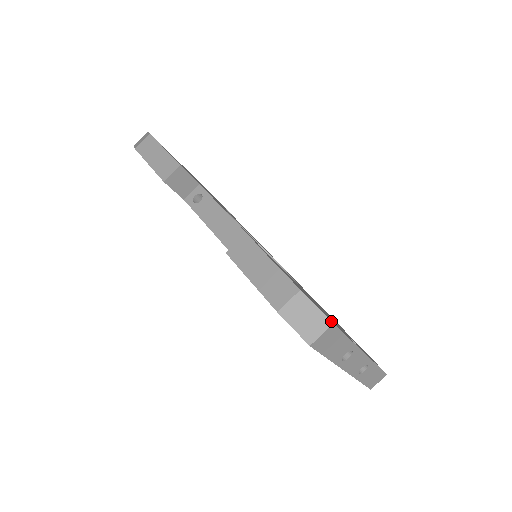
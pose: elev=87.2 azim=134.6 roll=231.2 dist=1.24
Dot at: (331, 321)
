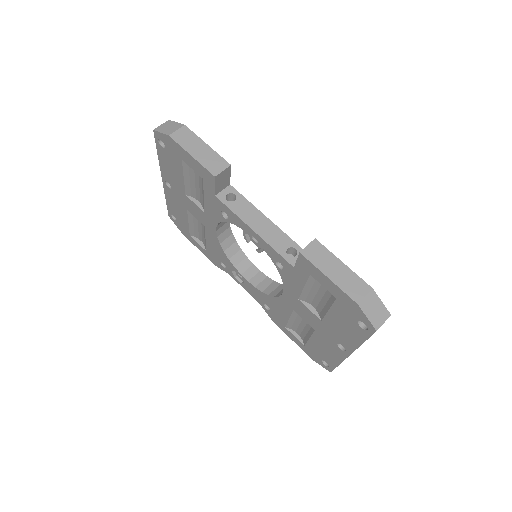
Dot at: occluded
